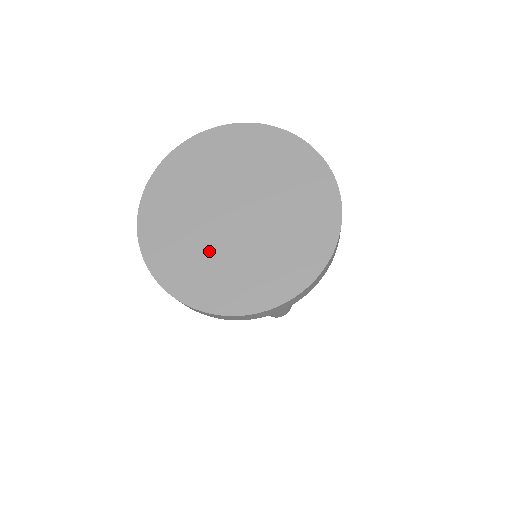
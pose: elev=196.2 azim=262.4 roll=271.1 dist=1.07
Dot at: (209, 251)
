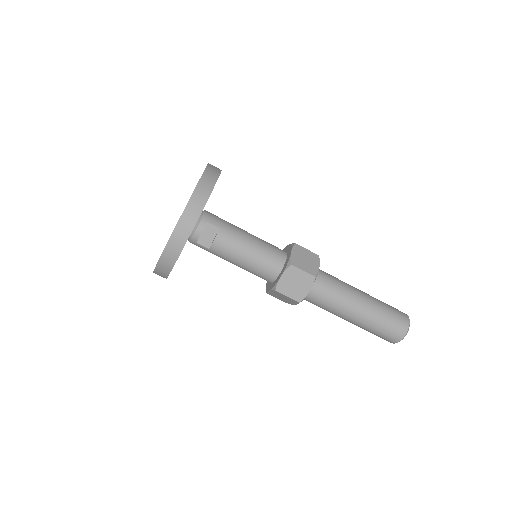
Dot at: occluded
